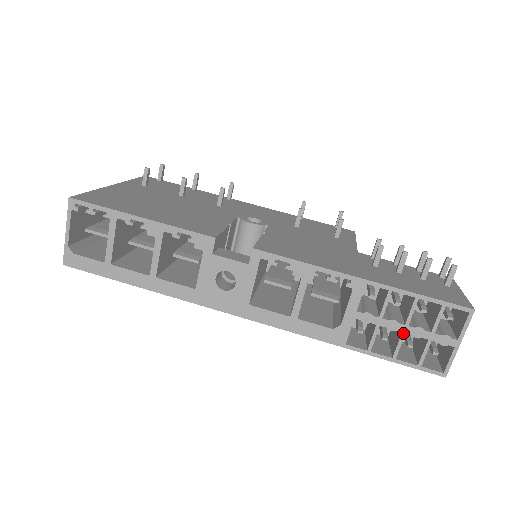
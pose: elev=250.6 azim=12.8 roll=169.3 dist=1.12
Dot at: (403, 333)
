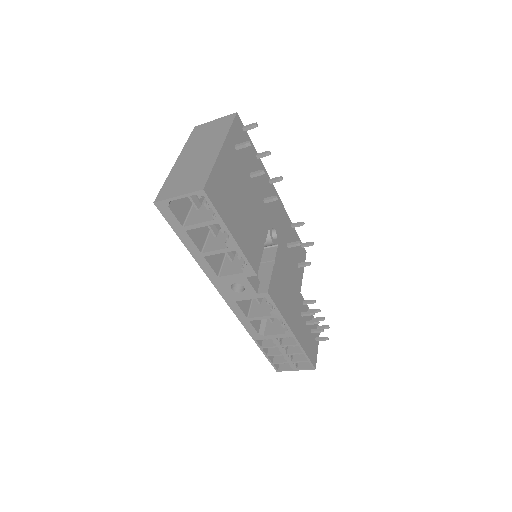
Dot at: occluded
